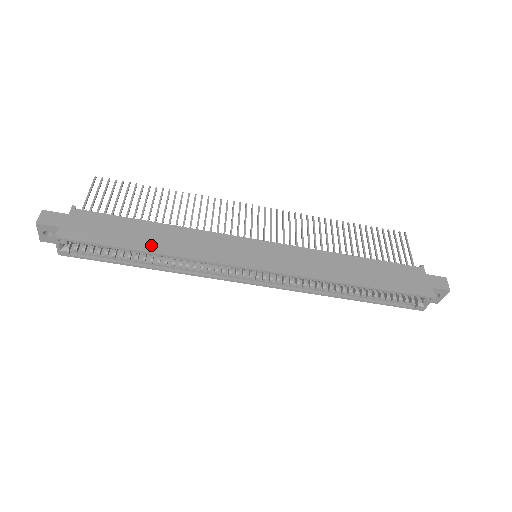
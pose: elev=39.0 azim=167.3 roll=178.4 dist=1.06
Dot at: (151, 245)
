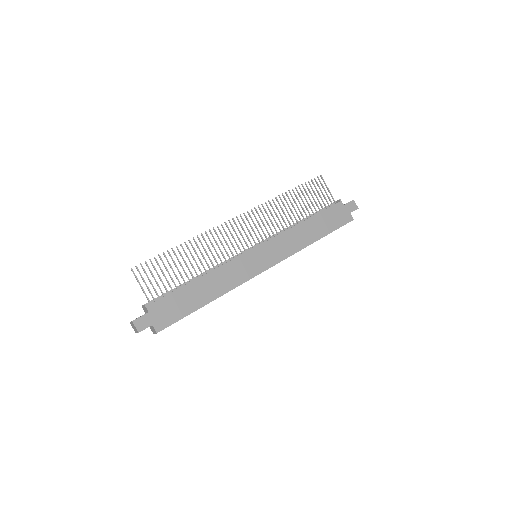
Dot at: (207, 297)
